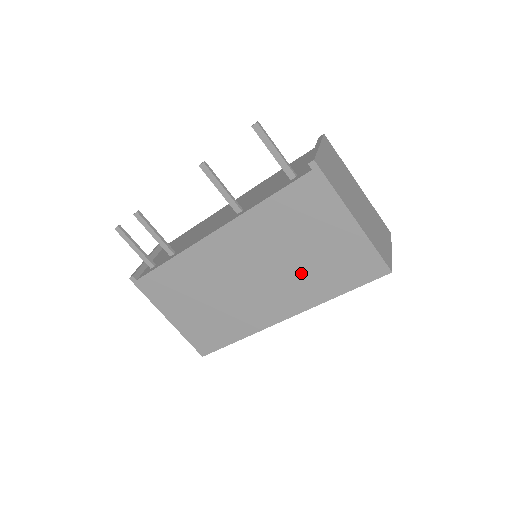
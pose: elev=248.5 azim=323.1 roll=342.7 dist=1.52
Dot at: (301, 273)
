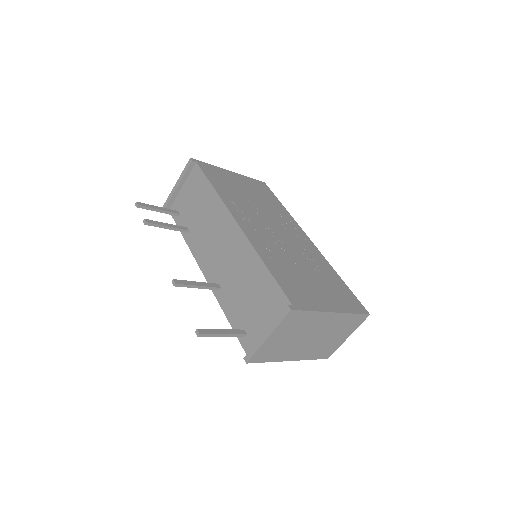
Dot at: occluded
